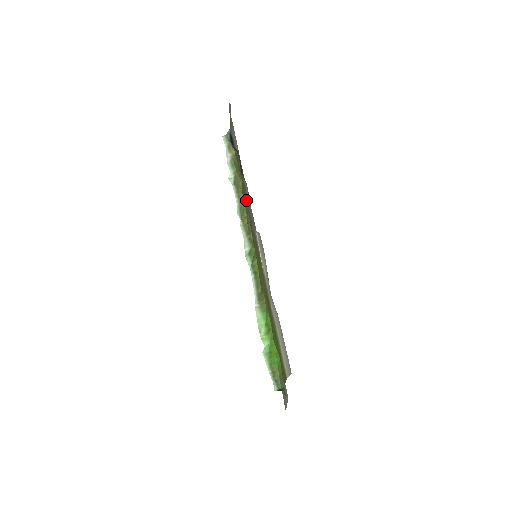
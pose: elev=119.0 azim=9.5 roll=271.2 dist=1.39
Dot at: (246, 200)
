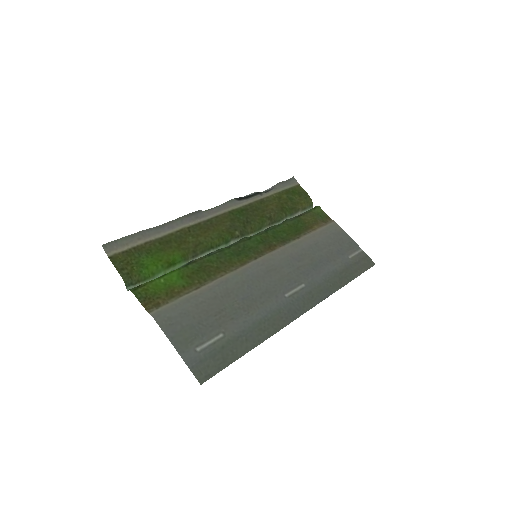
Dot at: (254, 217)
